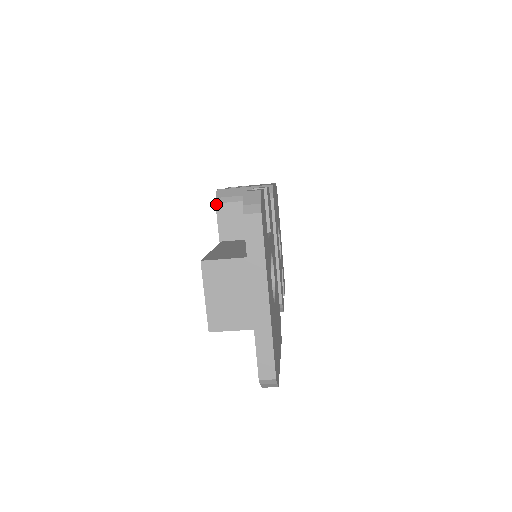
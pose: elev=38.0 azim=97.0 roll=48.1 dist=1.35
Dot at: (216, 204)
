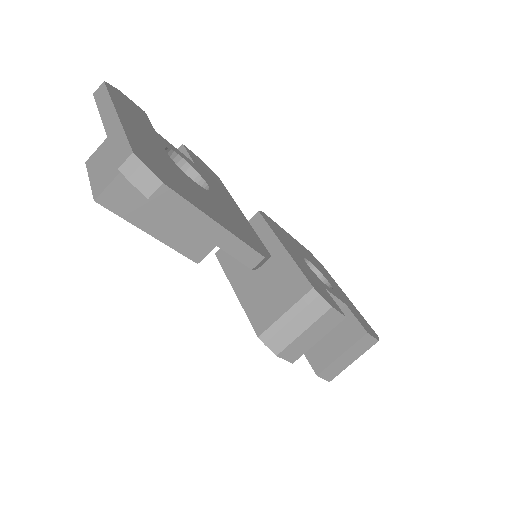
Dot at: (215, 254)
